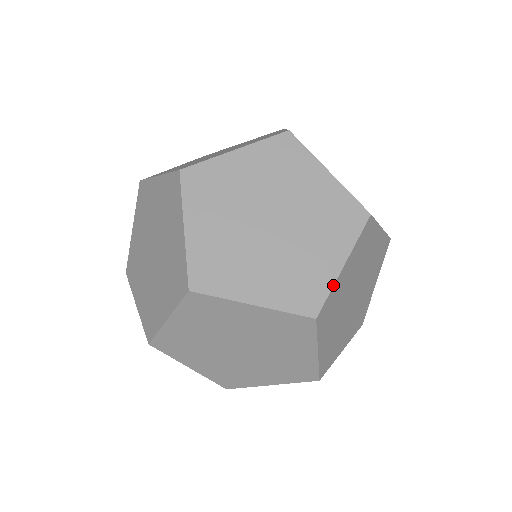
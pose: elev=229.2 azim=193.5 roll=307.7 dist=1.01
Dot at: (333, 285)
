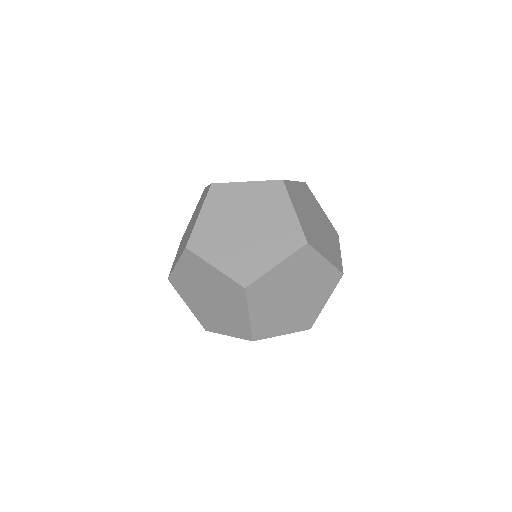
Dot at: occluded
